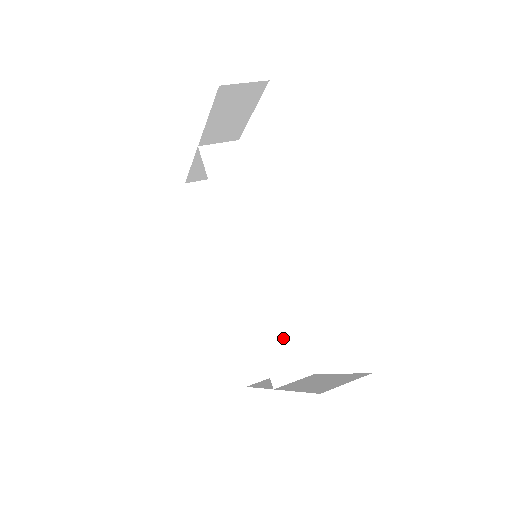
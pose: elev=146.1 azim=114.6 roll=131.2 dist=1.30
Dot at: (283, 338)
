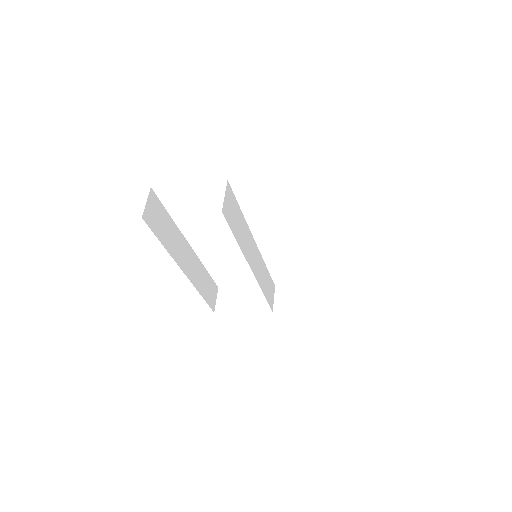
Dot at: (268, 285)
